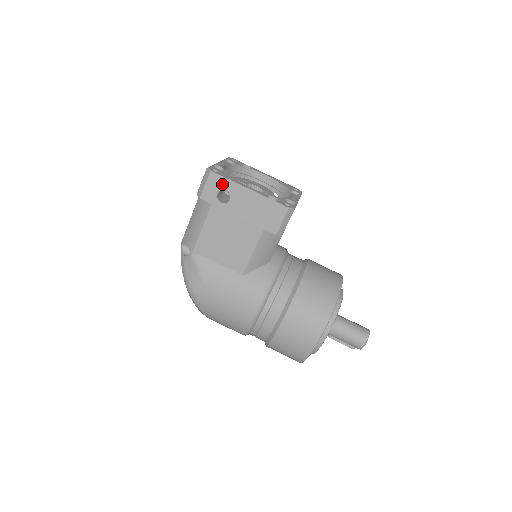
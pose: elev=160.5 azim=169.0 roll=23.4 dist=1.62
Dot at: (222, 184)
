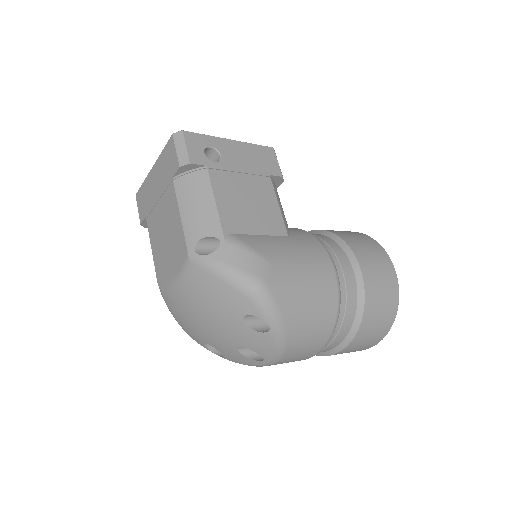
Dot at: (203, 141)
